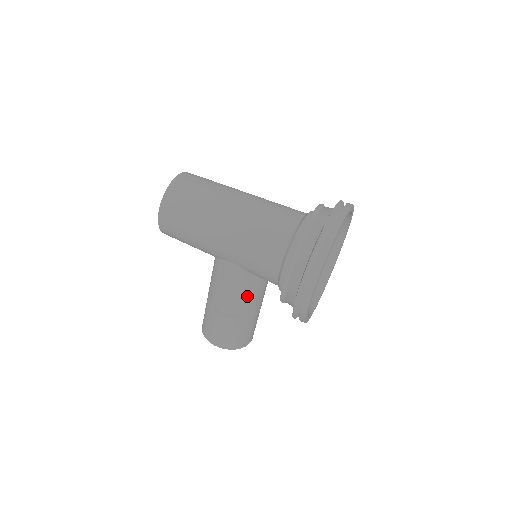
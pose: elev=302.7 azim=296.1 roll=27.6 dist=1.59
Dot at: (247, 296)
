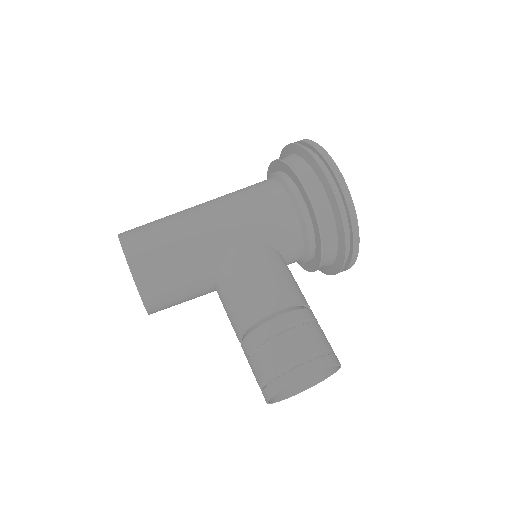
Dot at: (285, 275)
